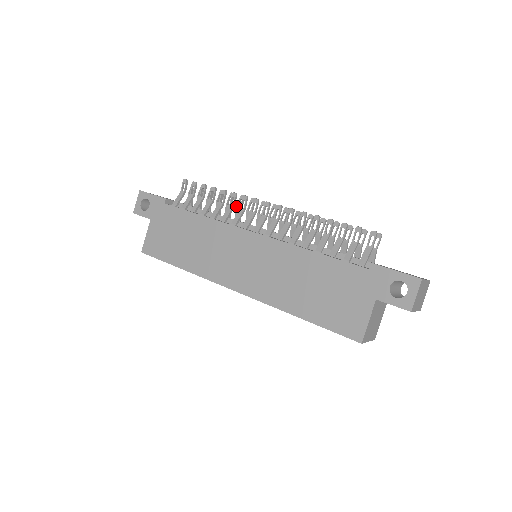
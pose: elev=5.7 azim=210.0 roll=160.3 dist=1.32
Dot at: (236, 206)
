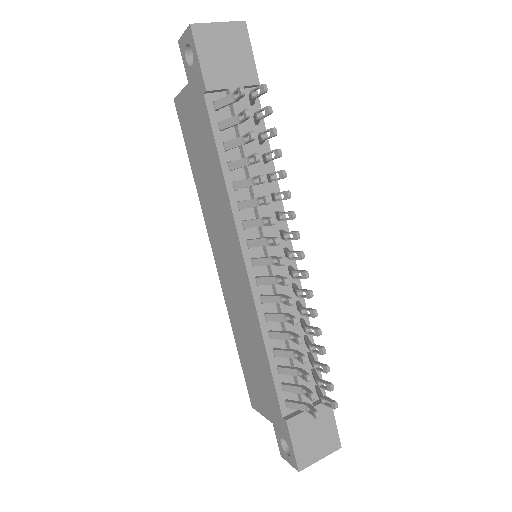
Dot at: (275, 193)
